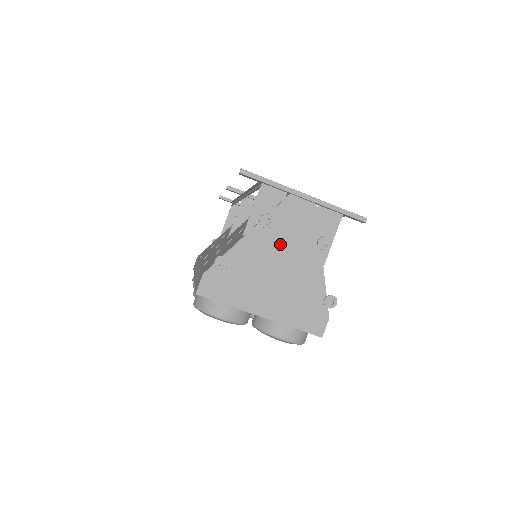
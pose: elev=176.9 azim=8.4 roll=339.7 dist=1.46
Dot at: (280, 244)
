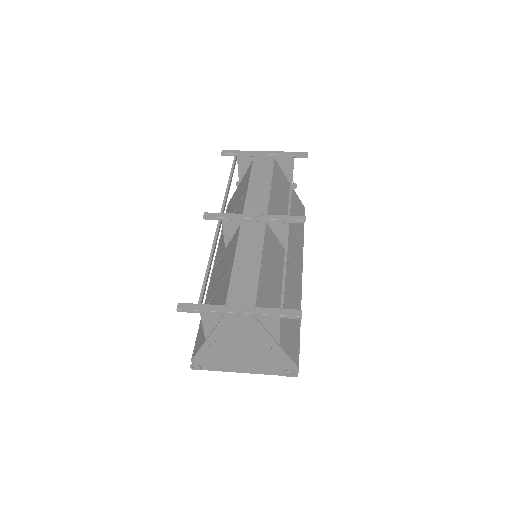
Dot at: (236, 339)
